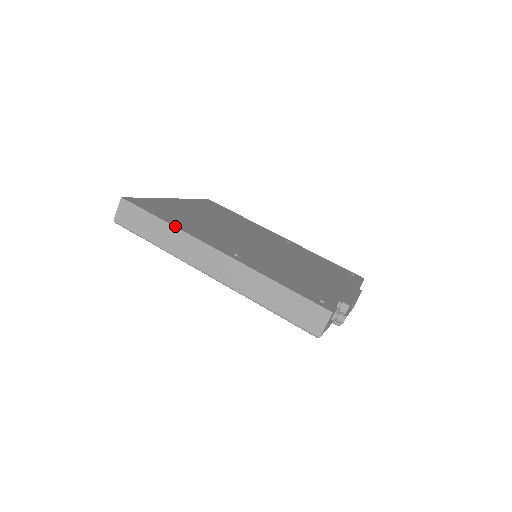
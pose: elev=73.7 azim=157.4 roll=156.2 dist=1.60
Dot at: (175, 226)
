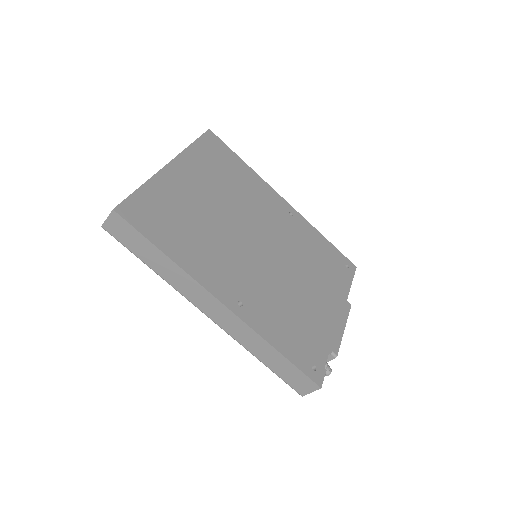
Dot at: (177, 263)
